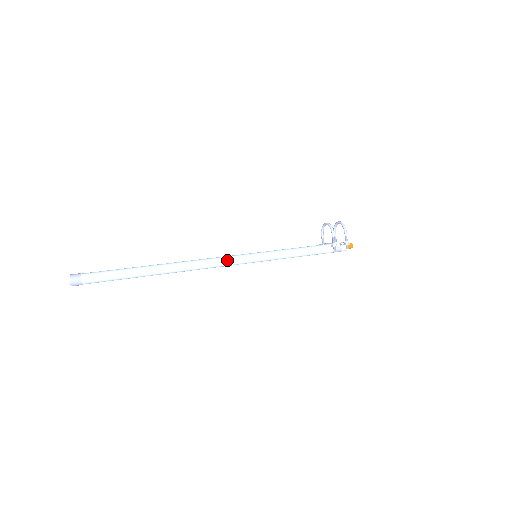
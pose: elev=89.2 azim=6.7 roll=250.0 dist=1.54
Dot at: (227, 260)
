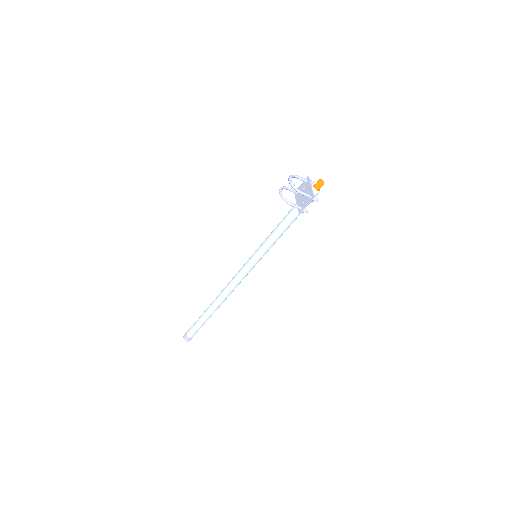
Dot at: (241, 277)
